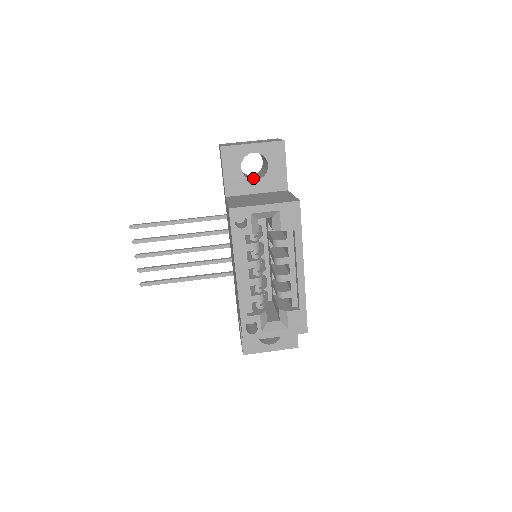
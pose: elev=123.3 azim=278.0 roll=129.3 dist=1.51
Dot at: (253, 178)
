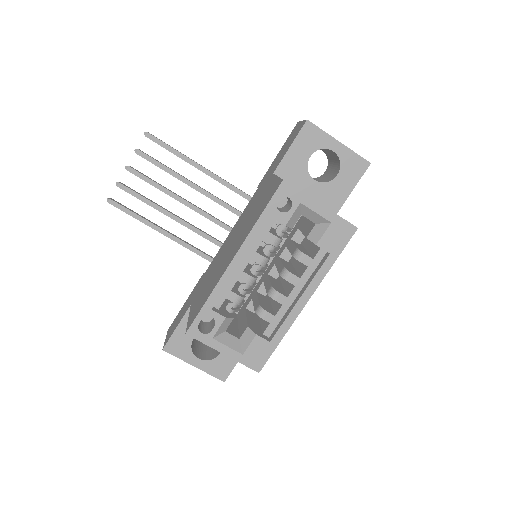
Dot at: occluded
